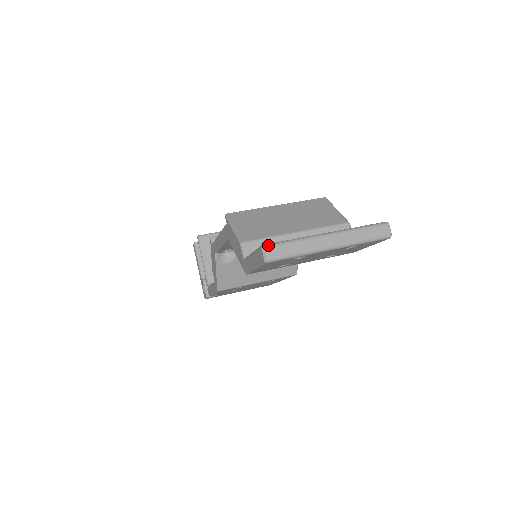
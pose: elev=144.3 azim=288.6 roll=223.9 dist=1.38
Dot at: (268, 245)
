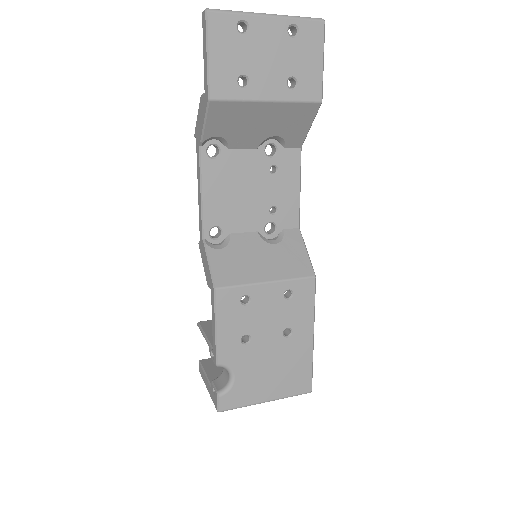
Dot at: occluded
